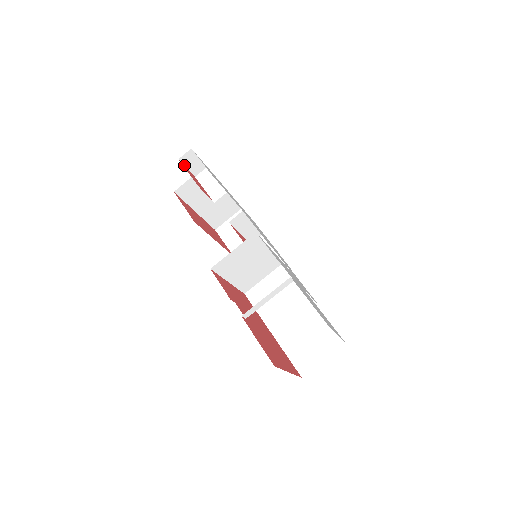
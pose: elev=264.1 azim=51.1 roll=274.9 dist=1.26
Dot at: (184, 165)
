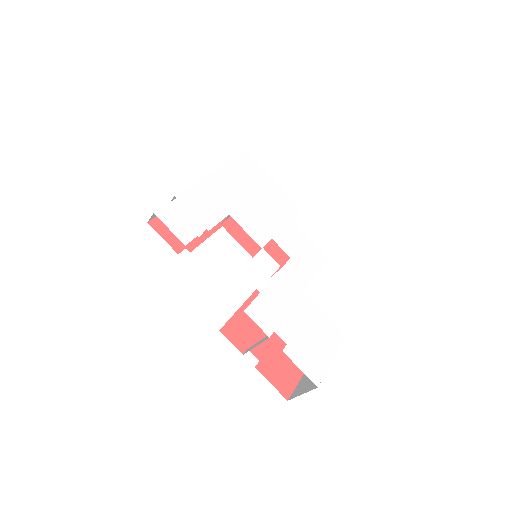
Dot at: (155, 217)
